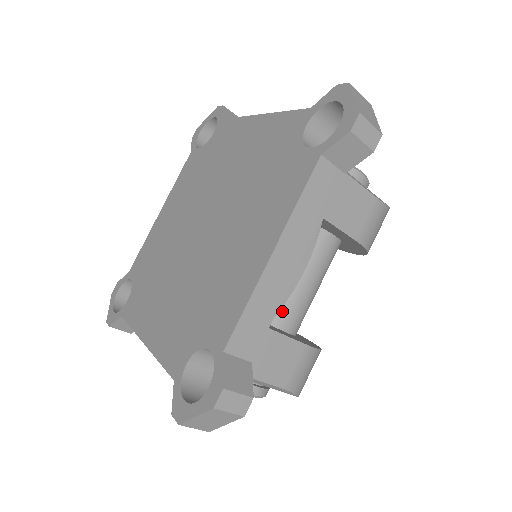
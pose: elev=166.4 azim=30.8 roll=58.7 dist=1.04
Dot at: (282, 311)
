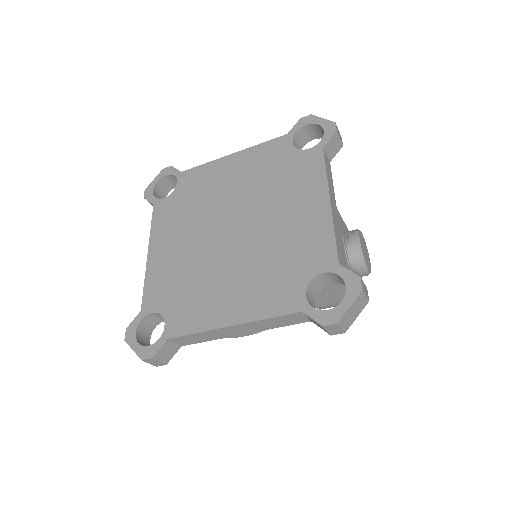
Dot at: occluded
